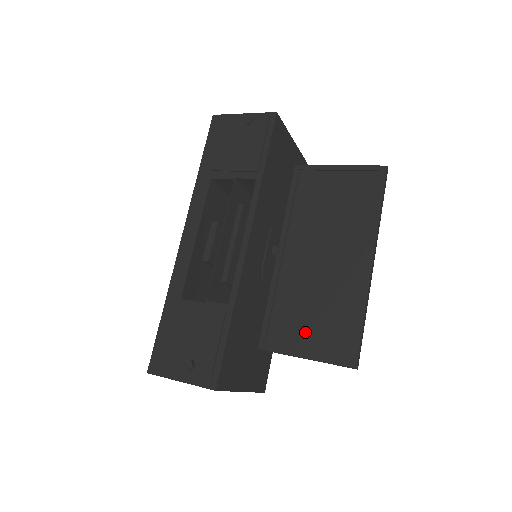
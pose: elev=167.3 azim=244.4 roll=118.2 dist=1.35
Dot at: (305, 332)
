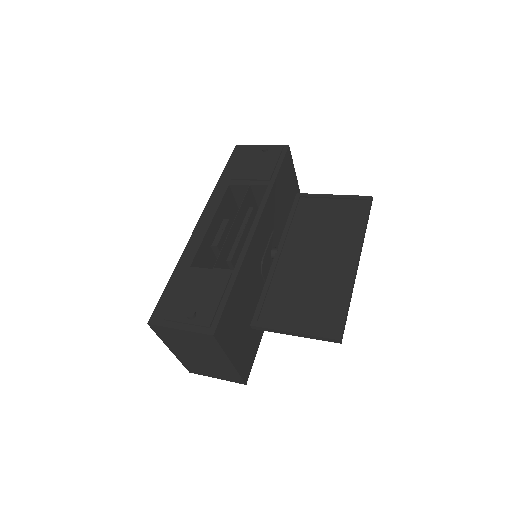
Dot at: (295, 312)
